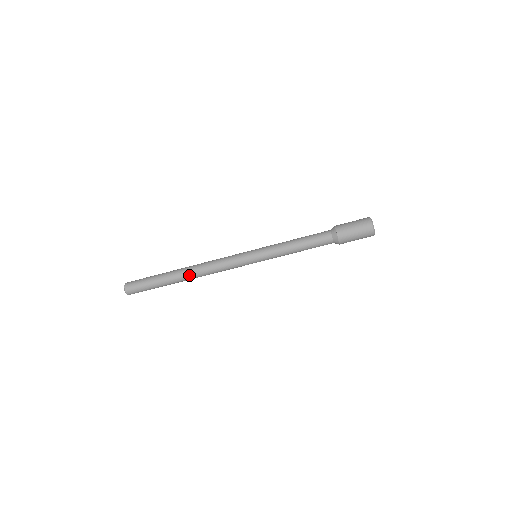
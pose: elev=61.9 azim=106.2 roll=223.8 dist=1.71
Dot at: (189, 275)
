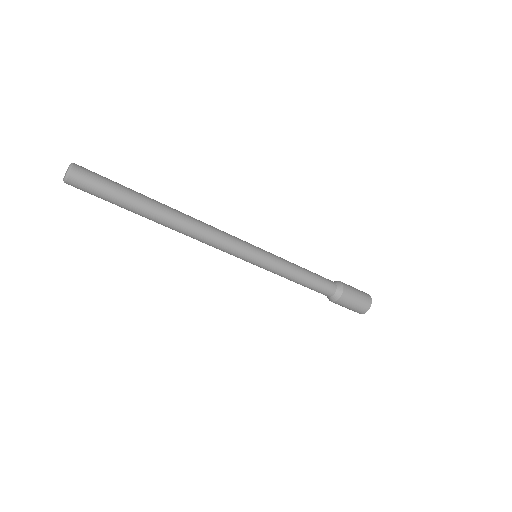
Dot at: (174, 223)
